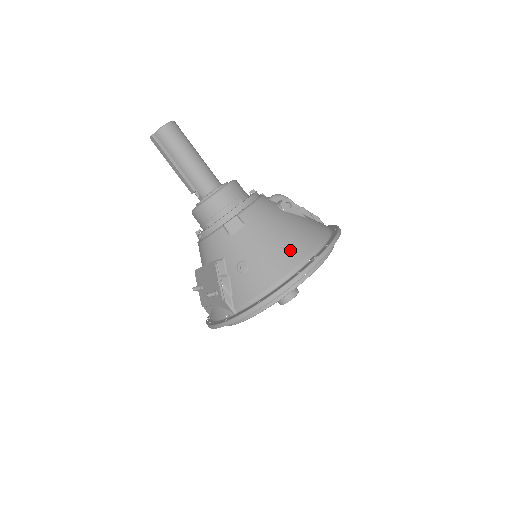
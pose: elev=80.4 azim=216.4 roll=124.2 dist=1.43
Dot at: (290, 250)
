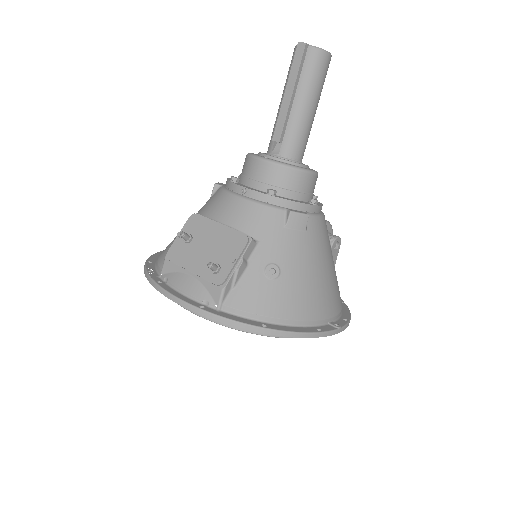
Dot at: (324, 297)
